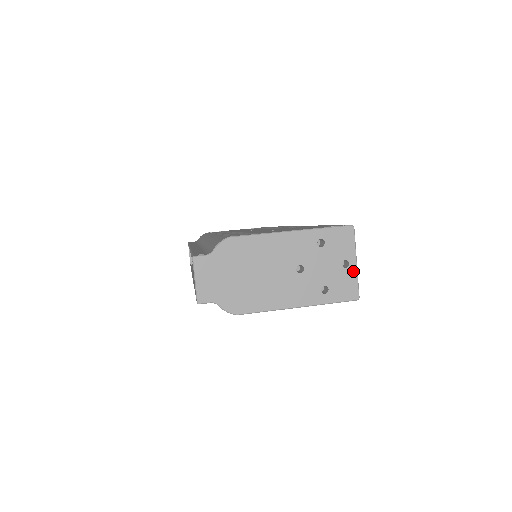
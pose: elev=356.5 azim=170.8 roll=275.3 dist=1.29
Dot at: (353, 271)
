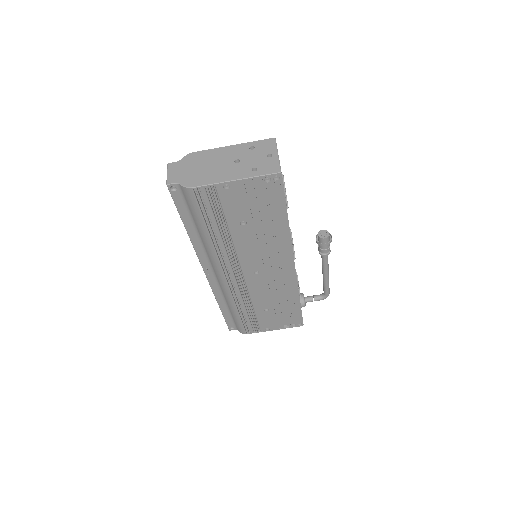
Dot at: (275, 158)
